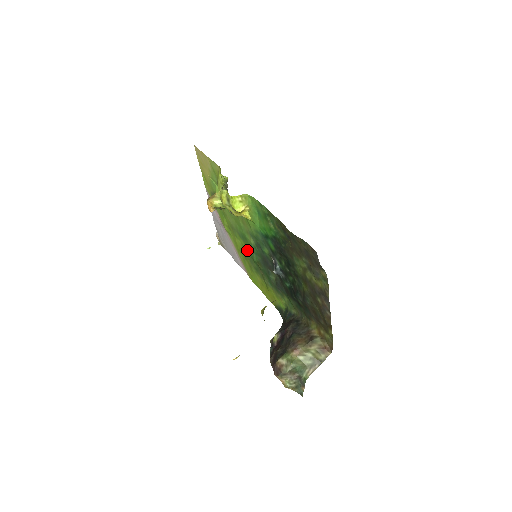
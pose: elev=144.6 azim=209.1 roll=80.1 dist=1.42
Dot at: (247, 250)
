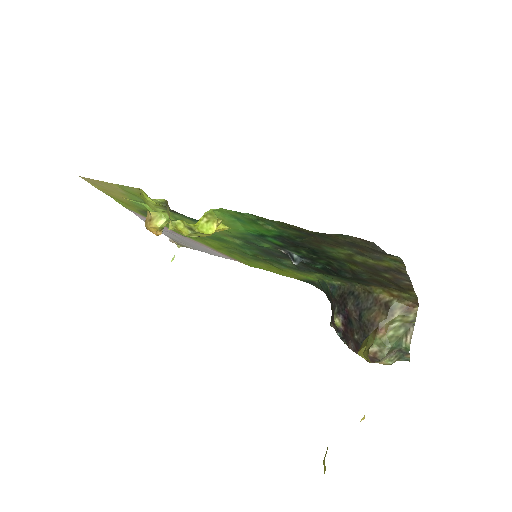
Dot at: (230, 247)
